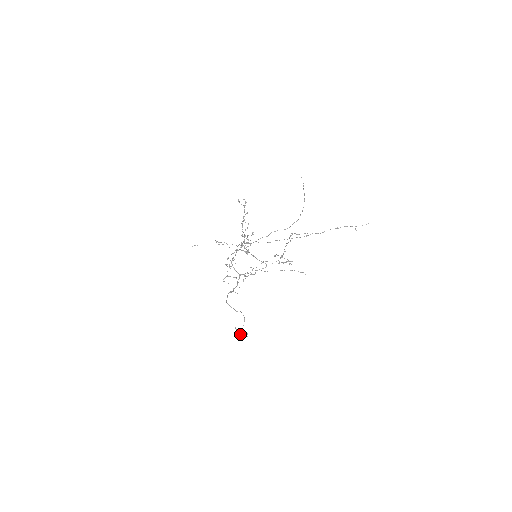
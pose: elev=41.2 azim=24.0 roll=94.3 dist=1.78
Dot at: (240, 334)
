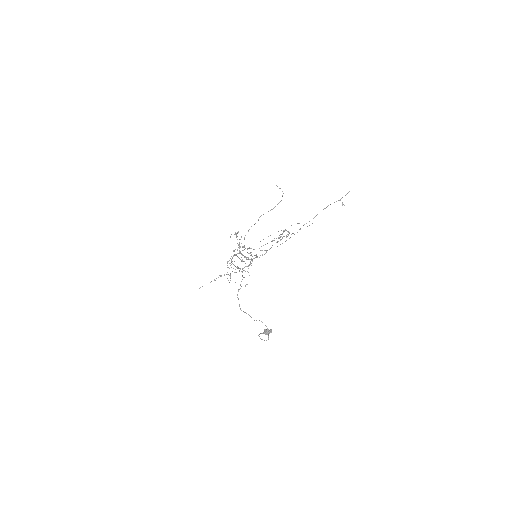
Dot at: (264, 333)
